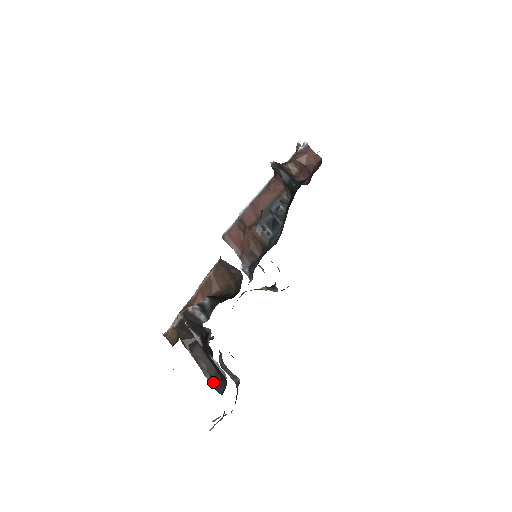
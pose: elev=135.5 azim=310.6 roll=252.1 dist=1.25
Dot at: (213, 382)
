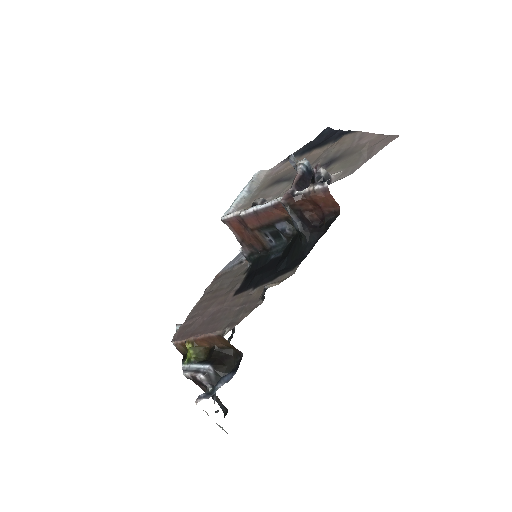
Dot at: (217, 401)
